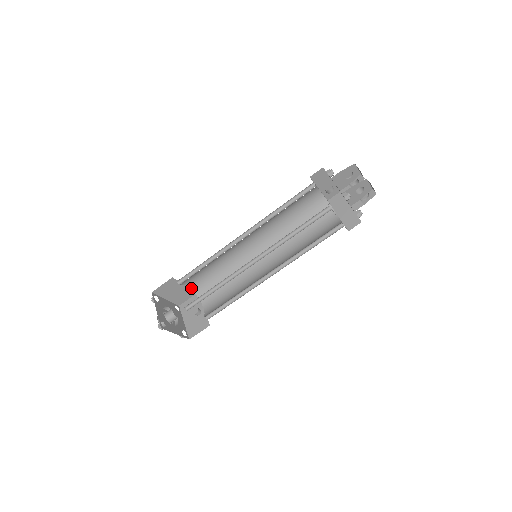
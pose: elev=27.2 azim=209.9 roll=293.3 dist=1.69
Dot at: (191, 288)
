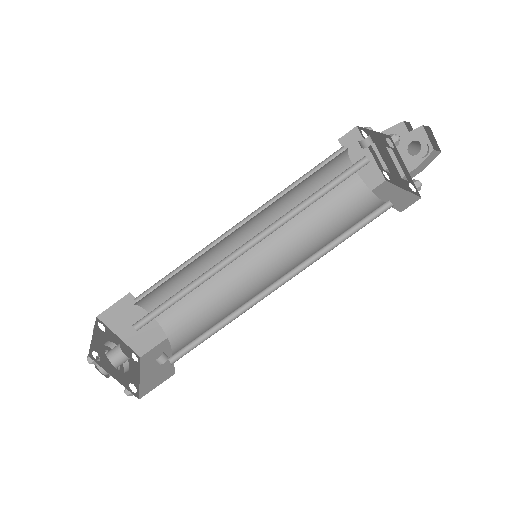
Dot at: (159, 321)
